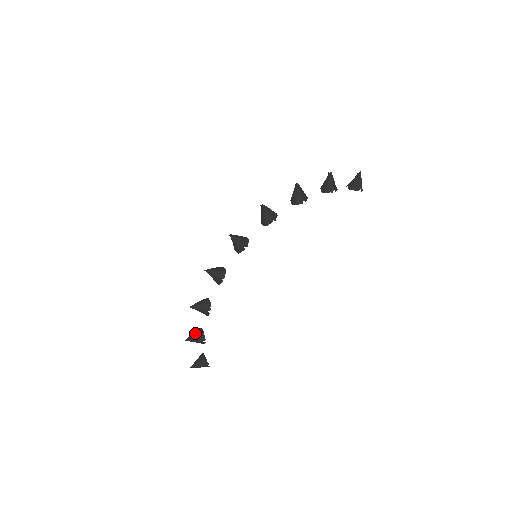
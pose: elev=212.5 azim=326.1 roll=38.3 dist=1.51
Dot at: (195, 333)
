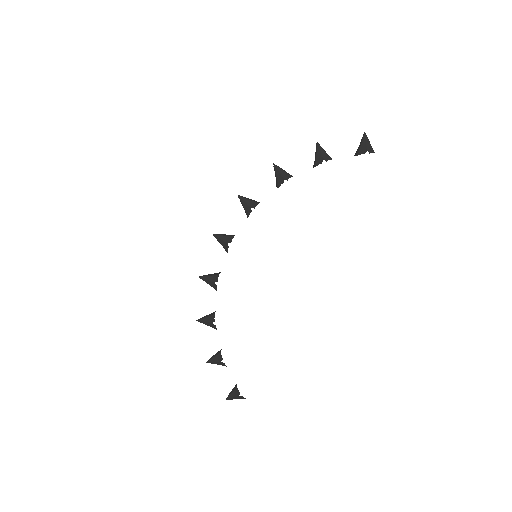
Dot at: (215, 354)
